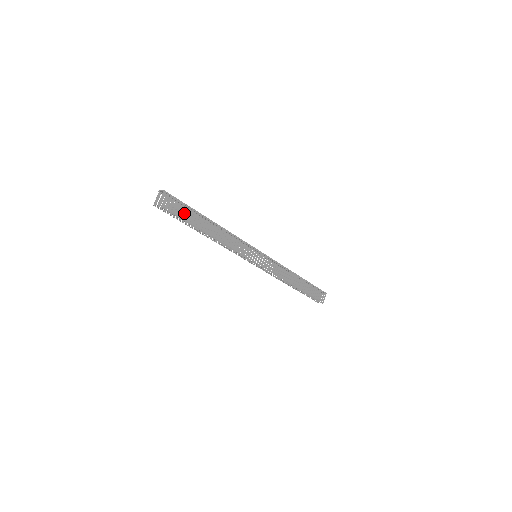
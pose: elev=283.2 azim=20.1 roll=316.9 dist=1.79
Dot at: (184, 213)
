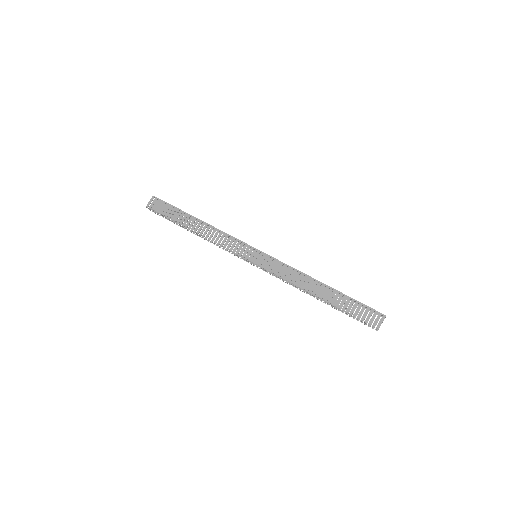
Dot at: (169, 212)
